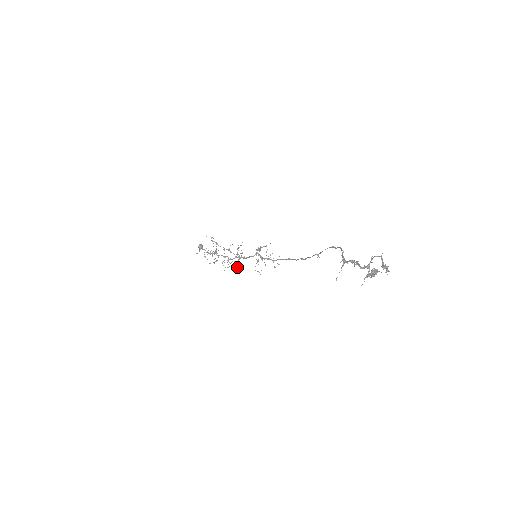
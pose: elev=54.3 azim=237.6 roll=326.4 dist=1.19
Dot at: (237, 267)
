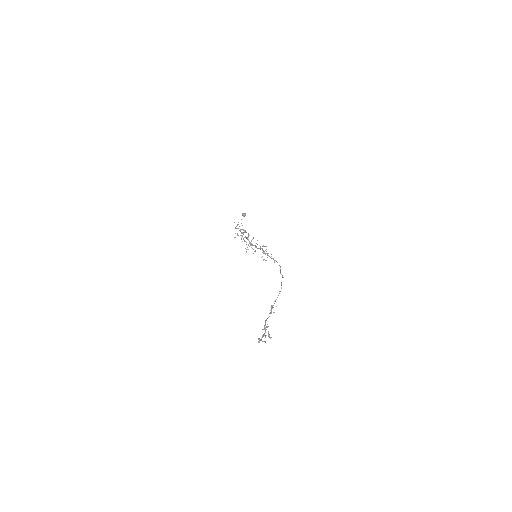
Dot at: (254, 251)
